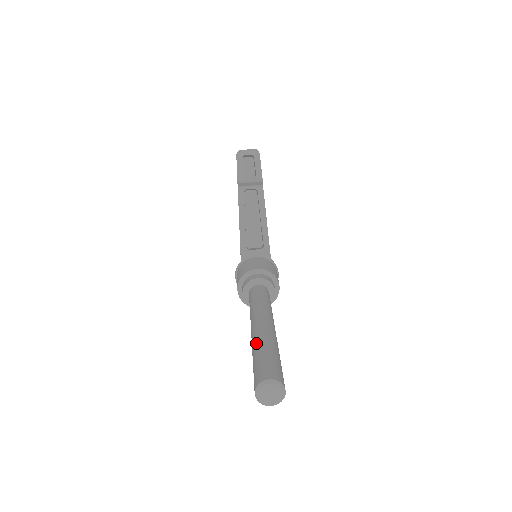
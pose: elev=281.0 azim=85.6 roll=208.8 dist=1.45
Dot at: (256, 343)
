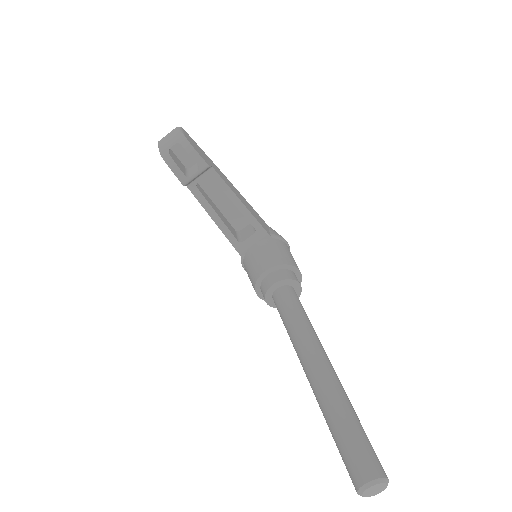
Dot at: (323, 410)
